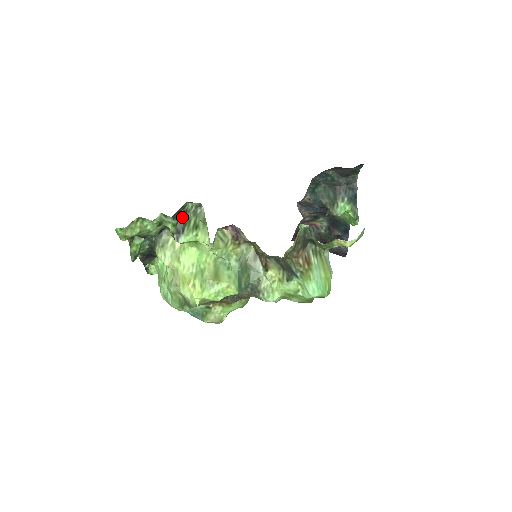
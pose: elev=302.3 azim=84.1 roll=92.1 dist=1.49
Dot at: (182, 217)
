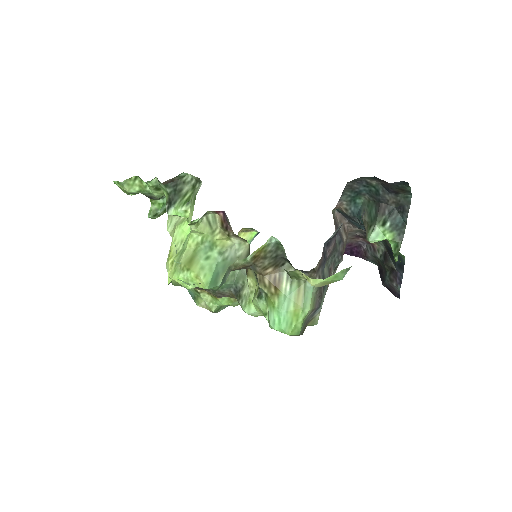
Dot at: (177, 187)
